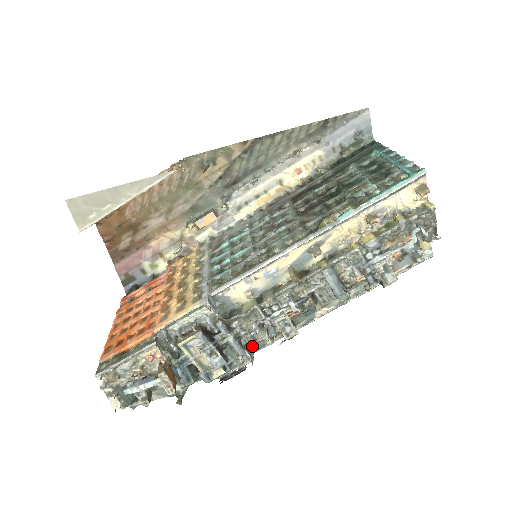
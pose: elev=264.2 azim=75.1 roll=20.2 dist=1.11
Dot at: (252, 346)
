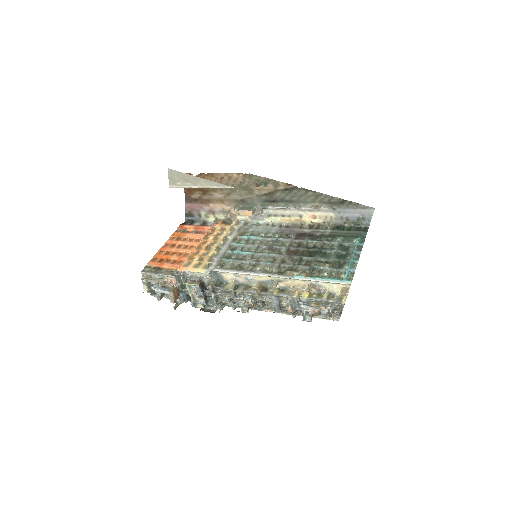
Dot at: occluded
